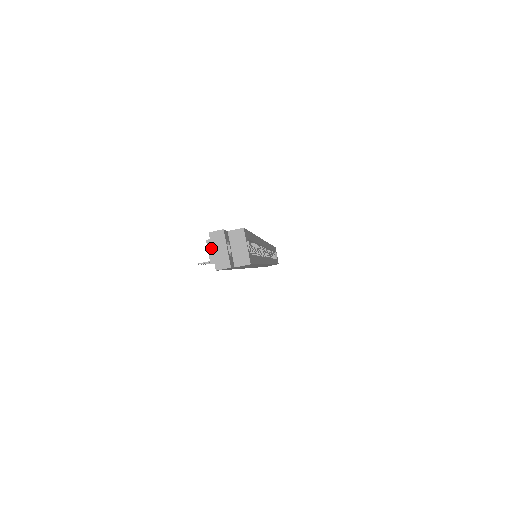
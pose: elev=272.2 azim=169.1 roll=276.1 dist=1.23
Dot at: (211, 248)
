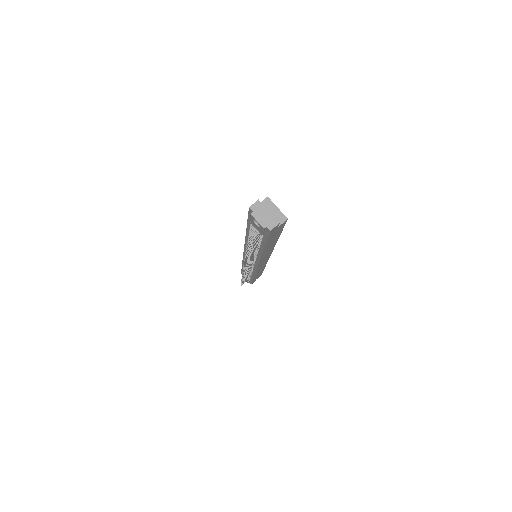
Dot at: (257, 217)
